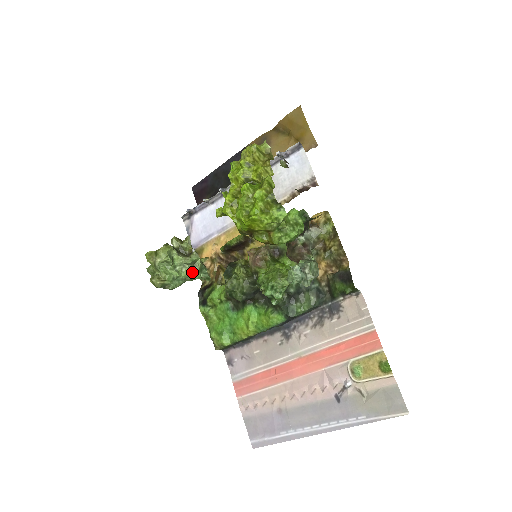
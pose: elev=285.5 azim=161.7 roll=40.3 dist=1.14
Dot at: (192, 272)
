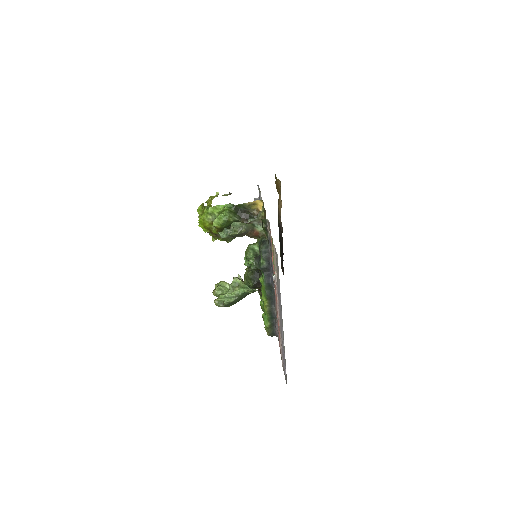
Dot at: (237, 290)
